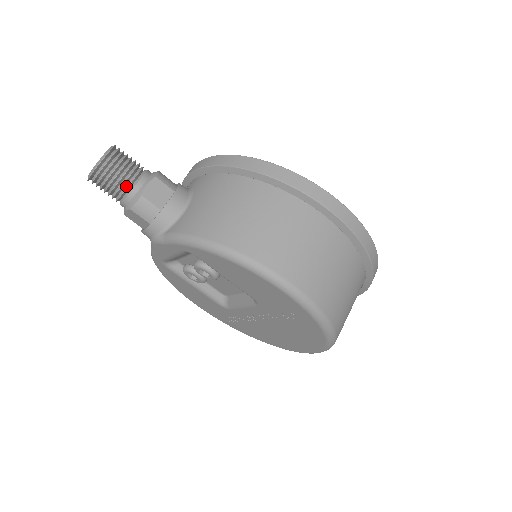
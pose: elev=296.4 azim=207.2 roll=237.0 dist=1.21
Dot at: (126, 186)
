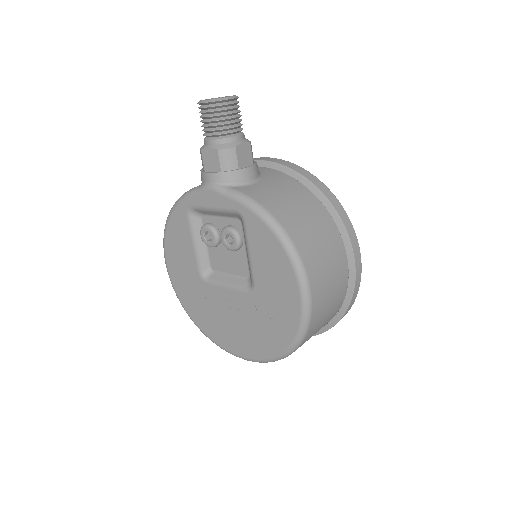
Dot at: (228, 131)
